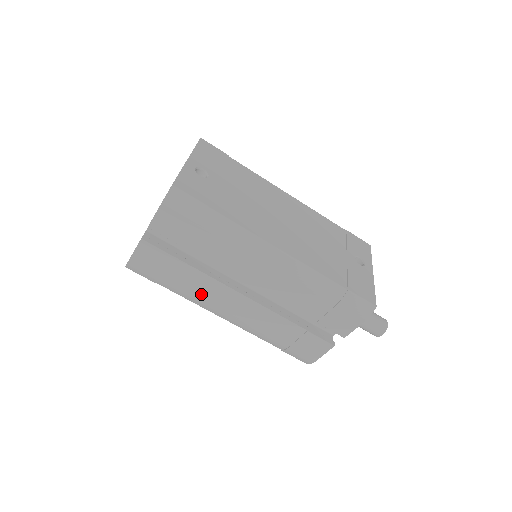
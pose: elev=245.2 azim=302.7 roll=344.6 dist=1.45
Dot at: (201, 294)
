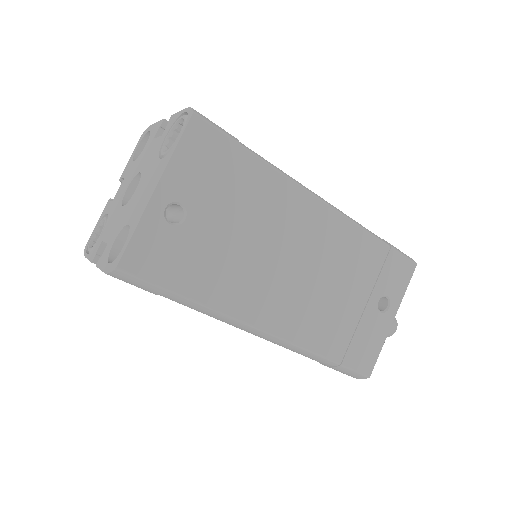
Dot at: occluded
